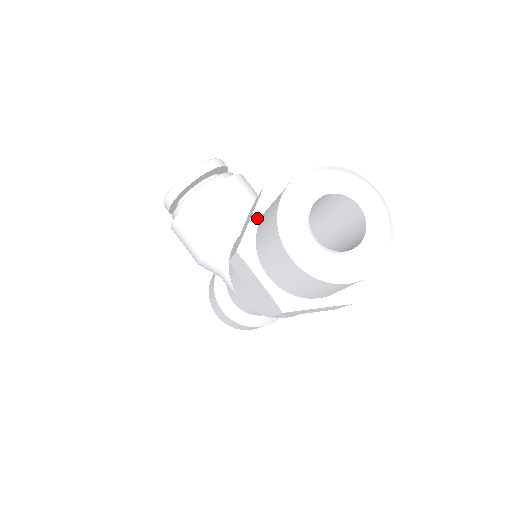
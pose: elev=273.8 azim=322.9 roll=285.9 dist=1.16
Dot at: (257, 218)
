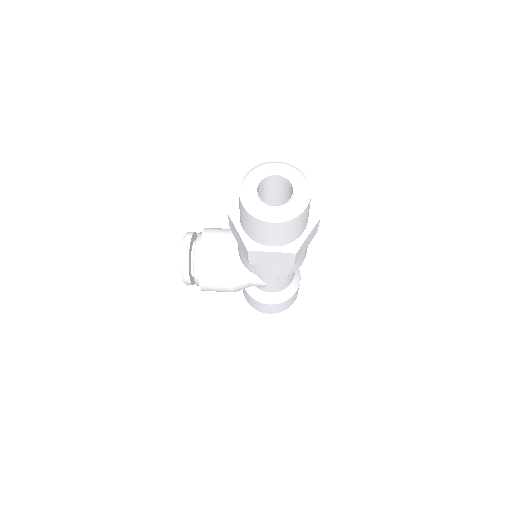
Dot at: (240, 229)
